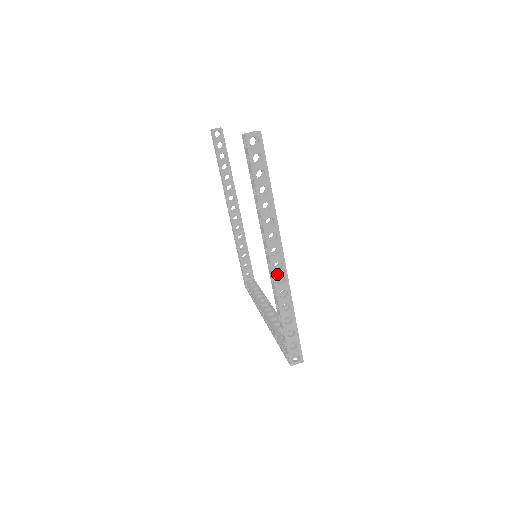
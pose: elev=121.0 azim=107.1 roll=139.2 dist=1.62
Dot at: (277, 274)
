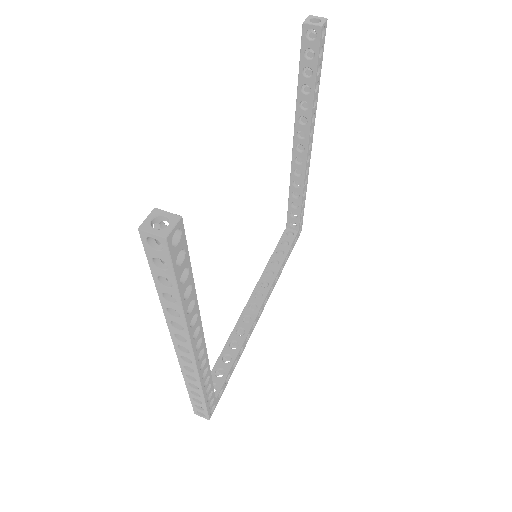
Dot at: (184, 363)
